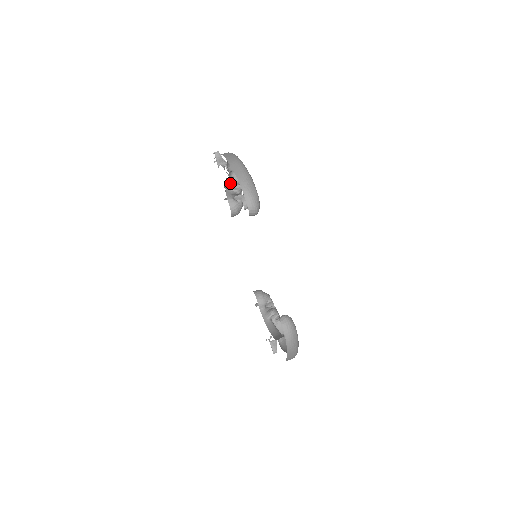
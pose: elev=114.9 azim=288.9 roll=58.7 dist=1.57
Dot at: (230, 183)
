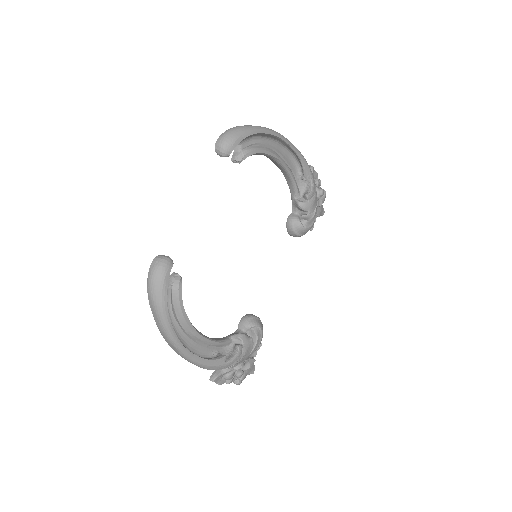
Dot at: (293, 188)
